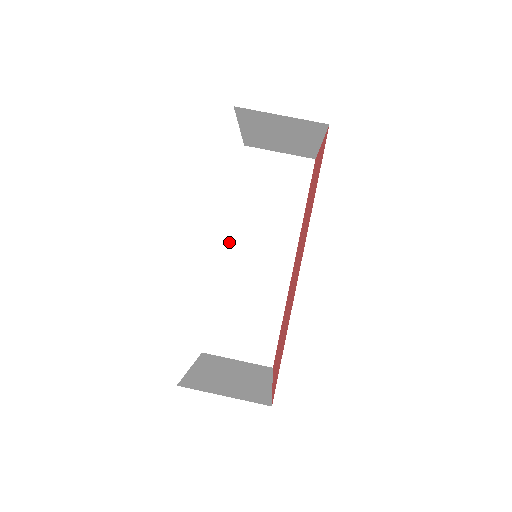
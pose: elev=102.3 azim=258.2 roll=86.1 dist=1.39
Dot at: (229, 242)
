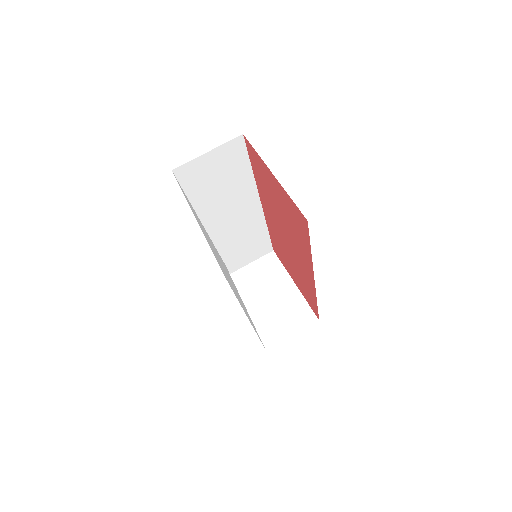
Dot at: (205, 228)
